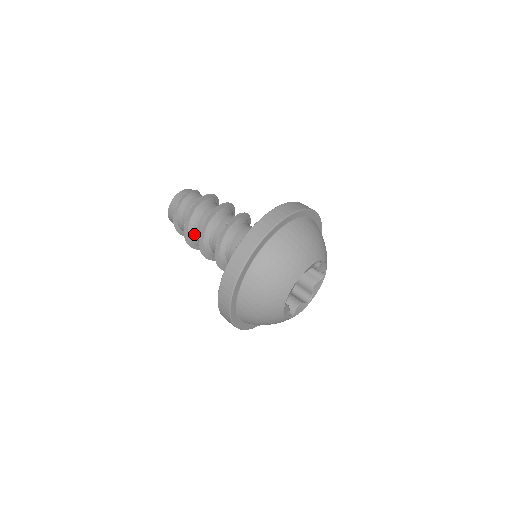
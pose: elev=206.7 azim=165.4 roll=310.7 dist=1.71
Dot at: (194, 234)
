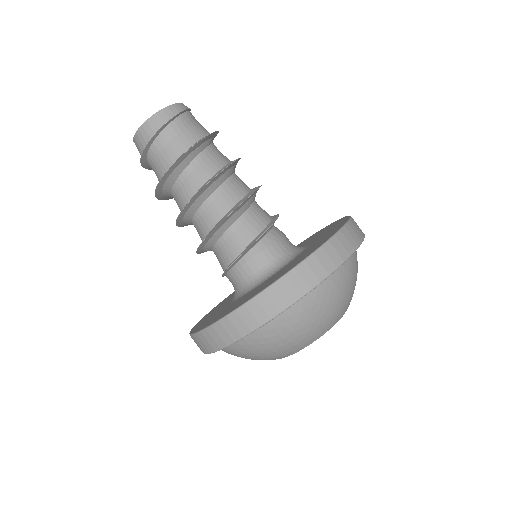
Dot at: (171, 195)
